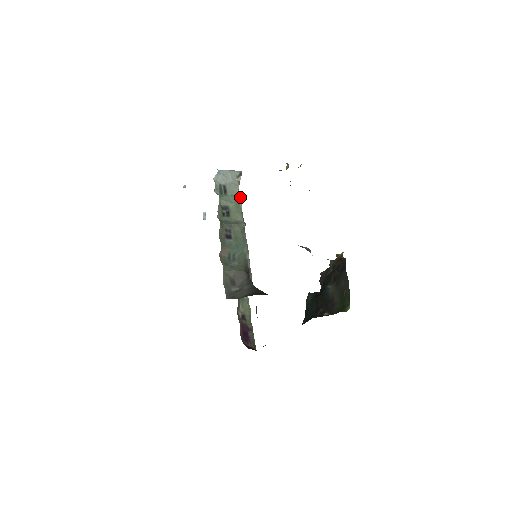
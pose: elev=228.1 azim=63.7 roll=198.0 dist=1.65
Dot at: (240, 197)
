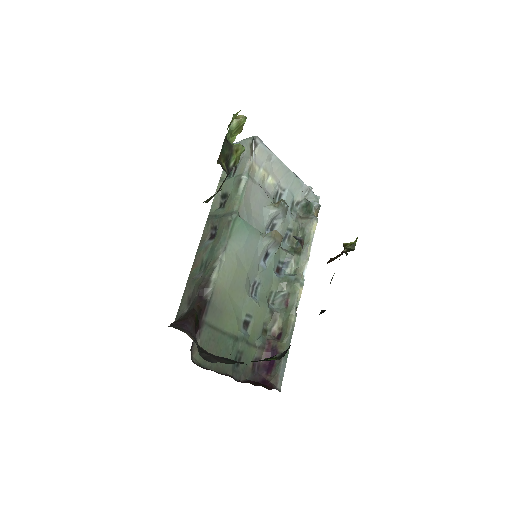
Dot at: (247, 175)
